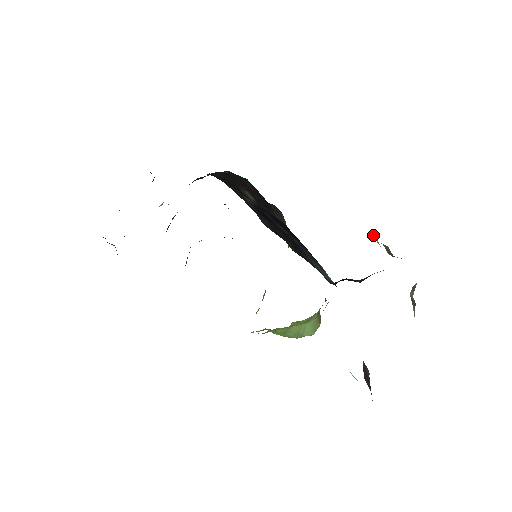
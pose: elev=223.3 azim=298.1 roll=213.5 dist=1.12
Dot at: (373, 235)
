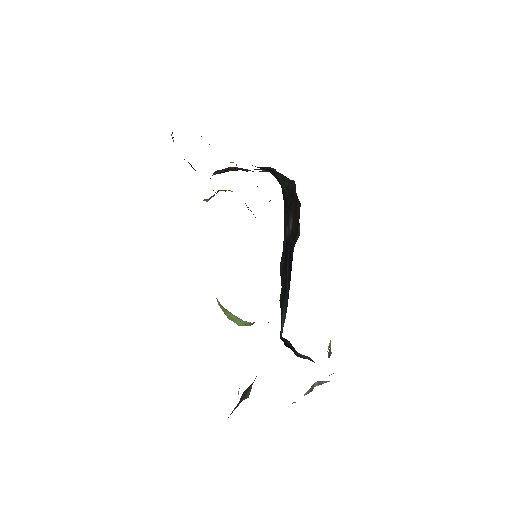
Dot at: occluded
